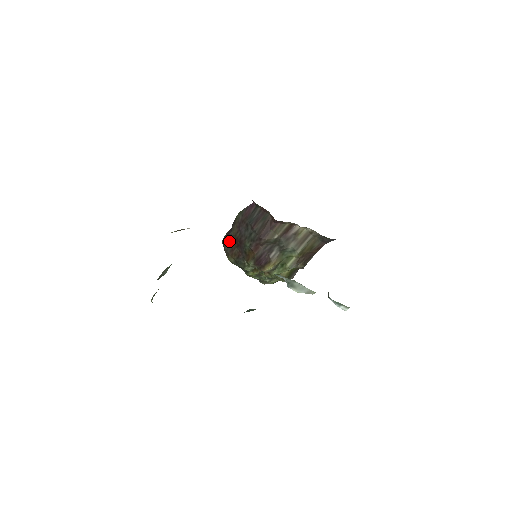
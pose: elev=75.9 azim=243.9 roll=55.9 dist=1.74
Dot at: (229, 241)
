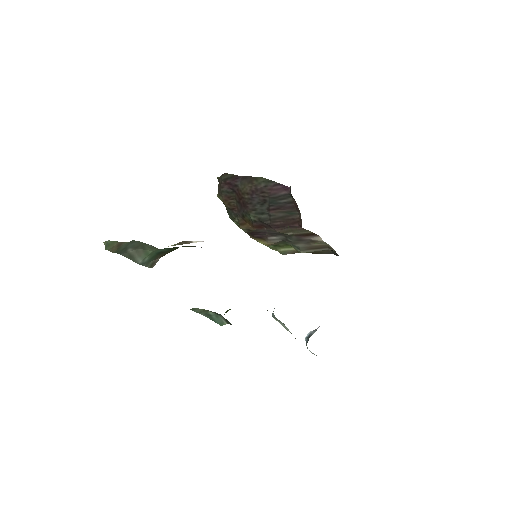
Dot at: (231, 187)
